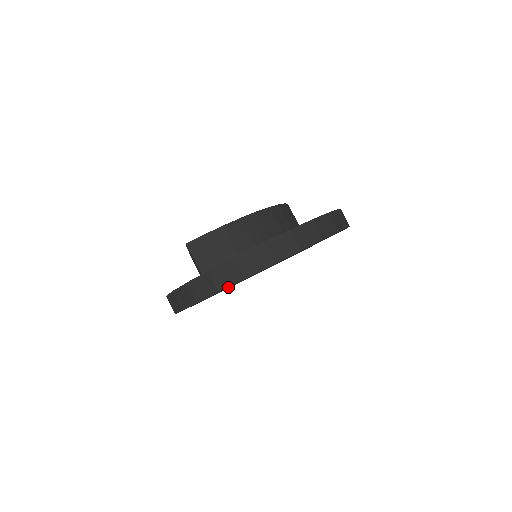
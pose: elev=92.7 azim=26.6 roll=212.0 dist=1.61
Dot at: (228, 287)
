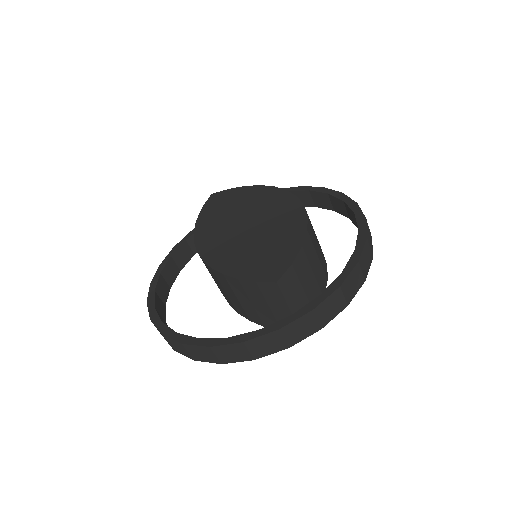
Dot at: occluded
